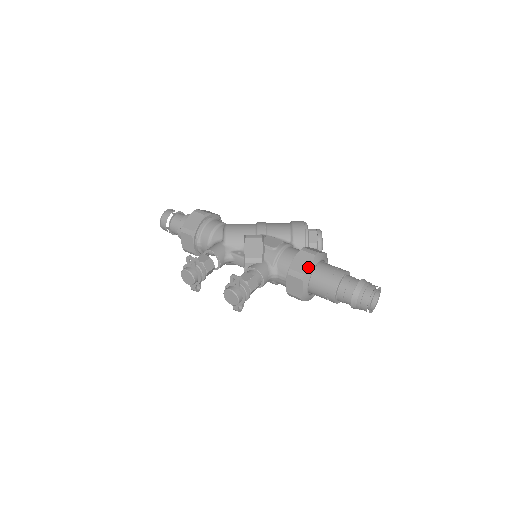
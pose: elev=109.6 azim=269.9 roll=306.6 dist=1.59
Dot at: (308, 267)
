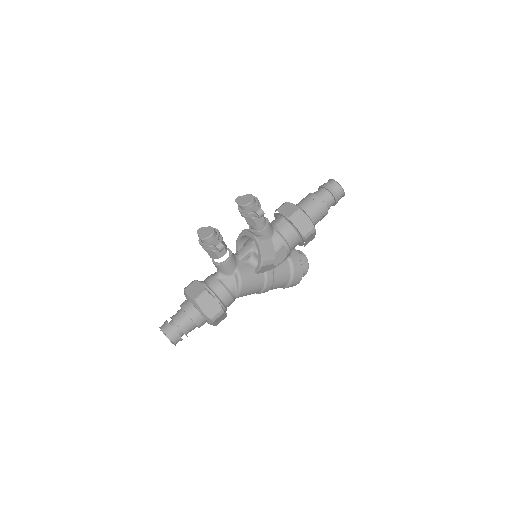
Dot at: occluded
